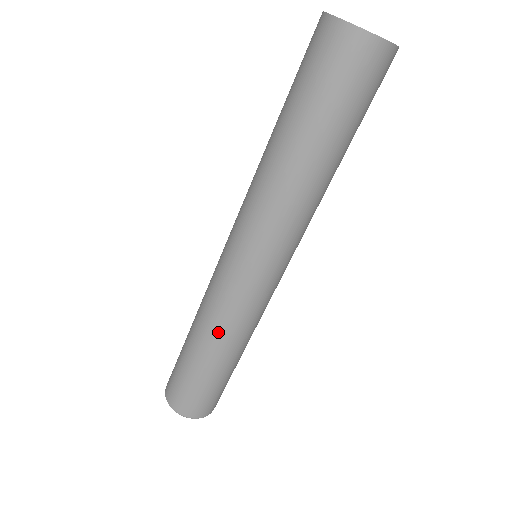
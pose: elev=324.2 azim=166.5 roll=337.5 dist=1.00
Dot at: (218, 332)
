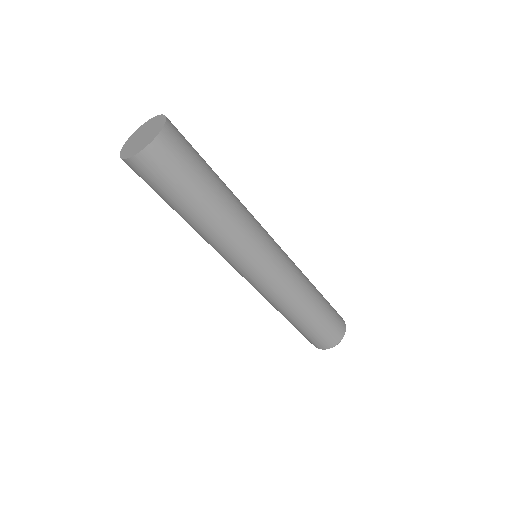
Dot at: (271, 304)
